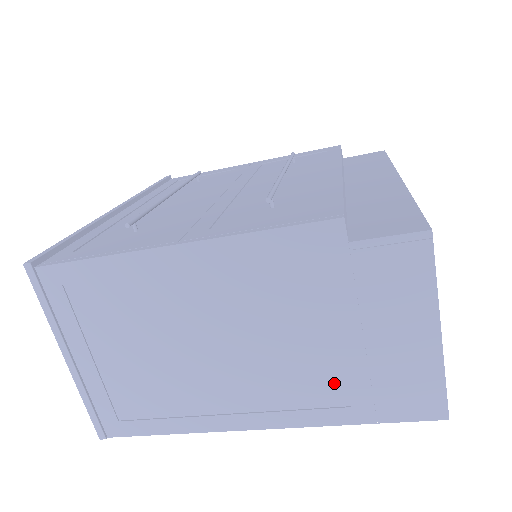
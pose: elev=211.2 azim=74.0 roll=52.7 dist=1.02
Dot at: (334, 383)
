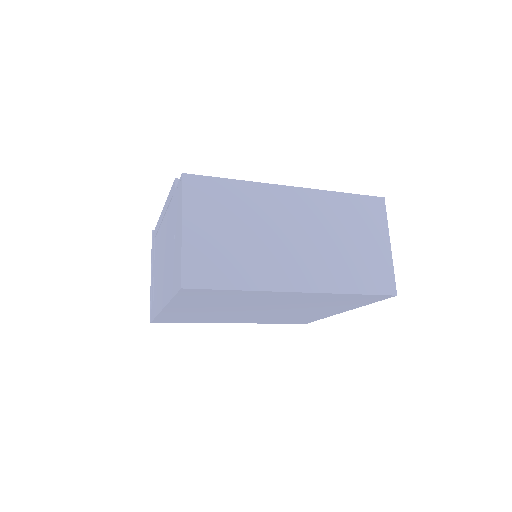
Dot at: occluded
